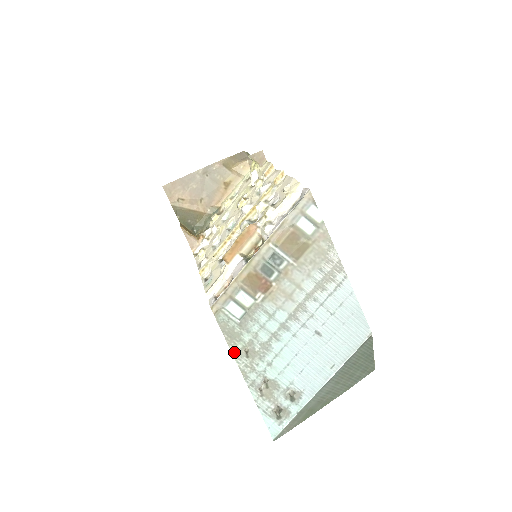
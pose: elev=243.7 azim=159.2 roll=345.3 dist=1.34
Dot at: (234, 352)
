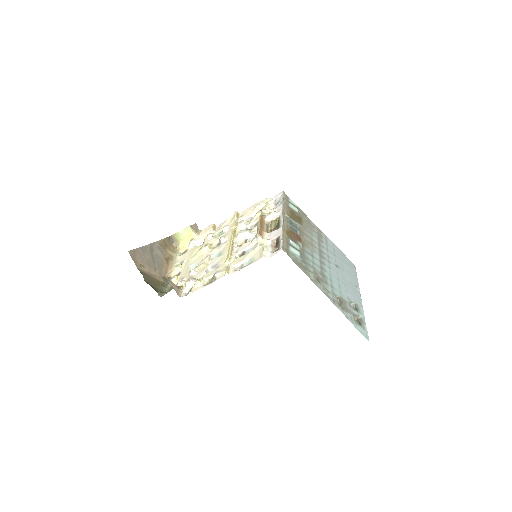
Dot at: (312, 280)
